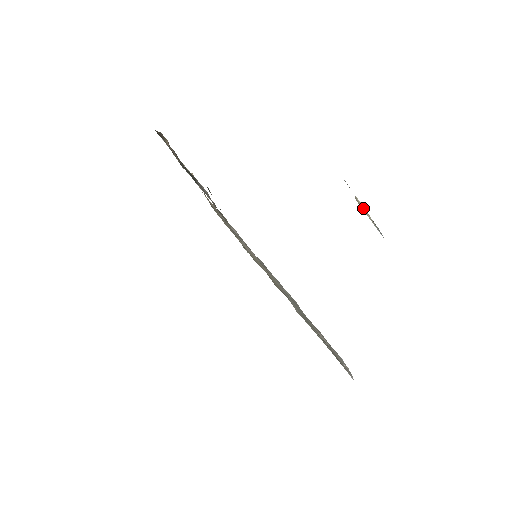
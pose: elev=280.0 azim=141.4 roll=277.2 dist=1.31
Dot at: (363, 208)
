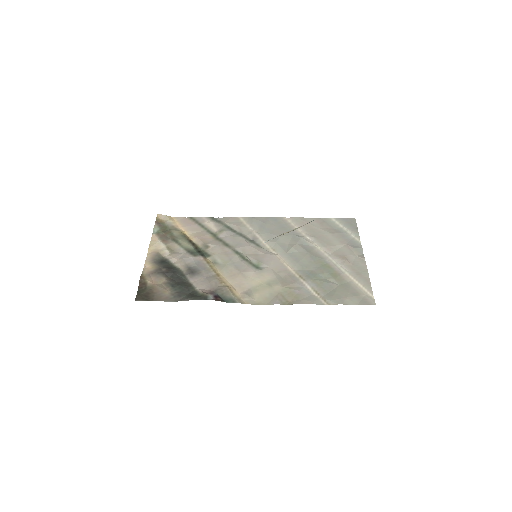
Dot at: occluded
